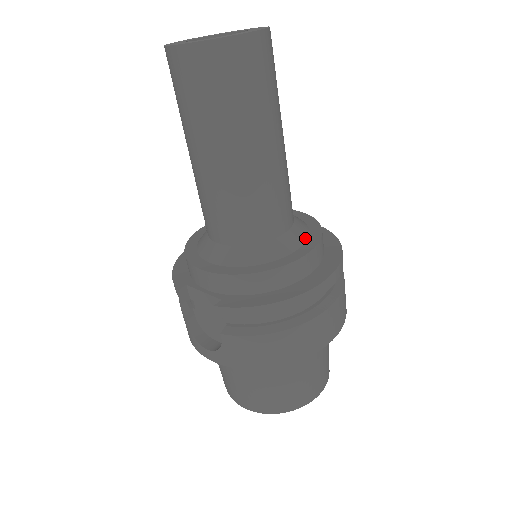
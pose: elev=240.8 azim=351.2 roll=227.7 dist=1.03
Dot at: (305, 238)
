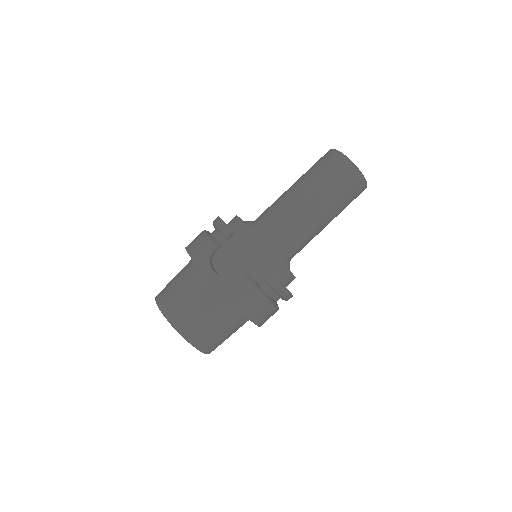
Dot at: occluded
